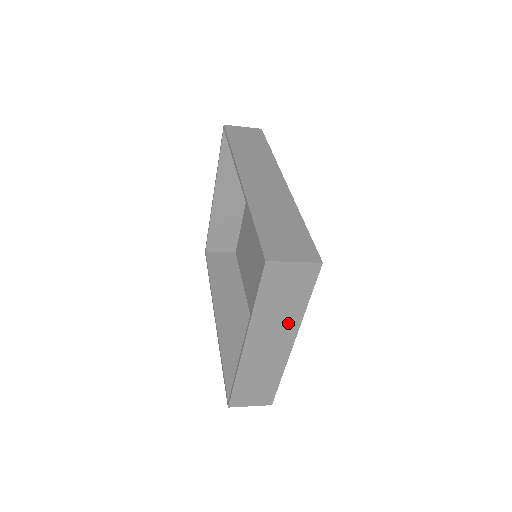
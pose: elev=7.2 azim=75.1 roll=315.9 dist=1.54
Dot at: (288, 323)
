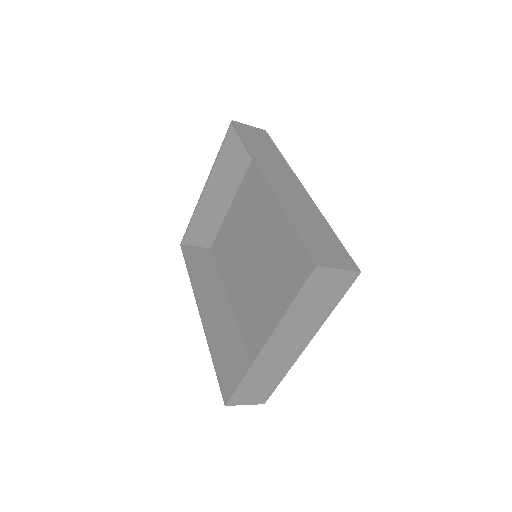
Dot at: (310, 326)
